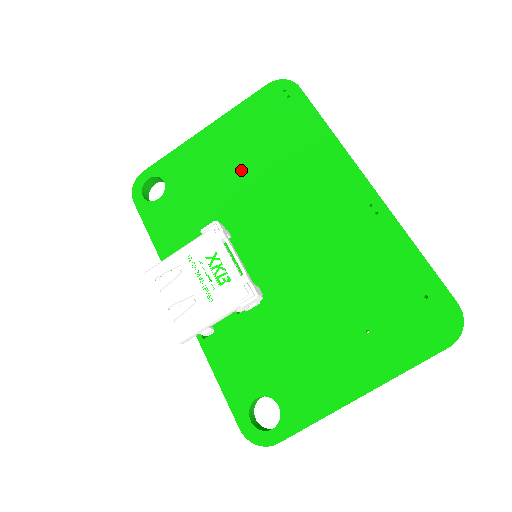
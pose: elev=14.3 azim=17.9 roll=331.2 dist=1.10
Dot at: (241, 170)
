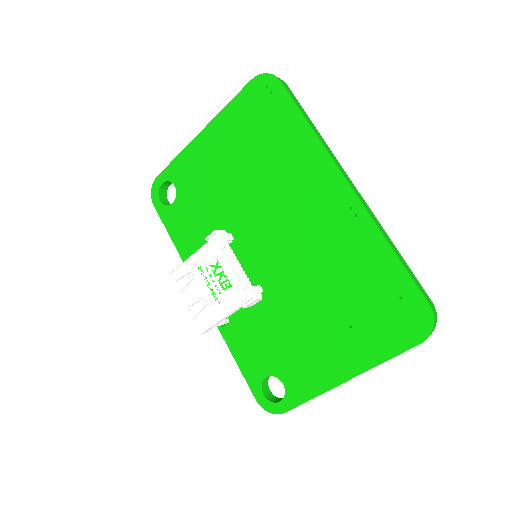
Dot at: (236, 174)
